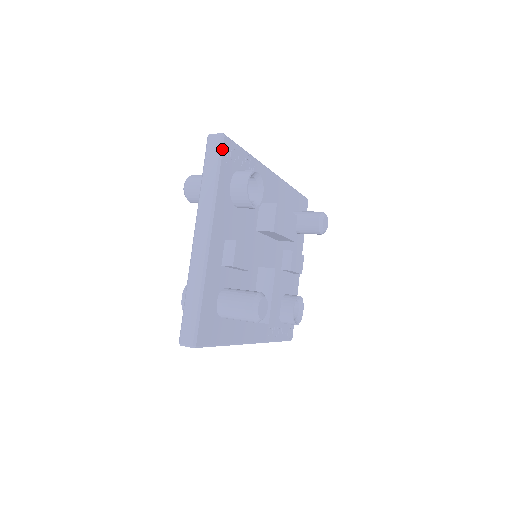
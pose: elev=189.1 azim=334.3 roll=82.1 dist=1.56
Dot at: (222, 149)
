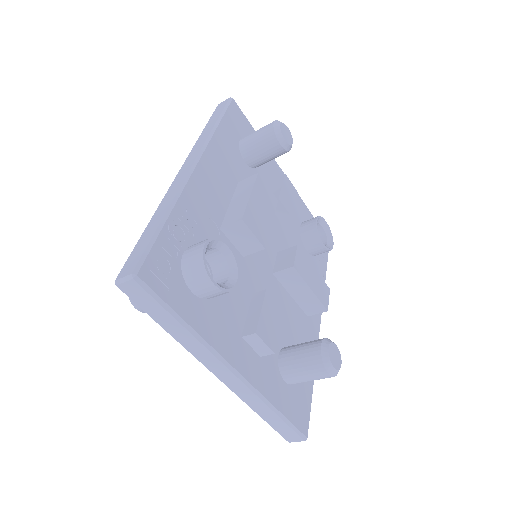
Dot at: (152, 291)
